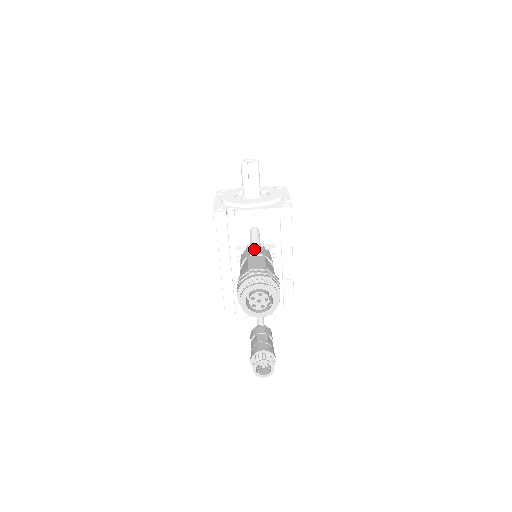
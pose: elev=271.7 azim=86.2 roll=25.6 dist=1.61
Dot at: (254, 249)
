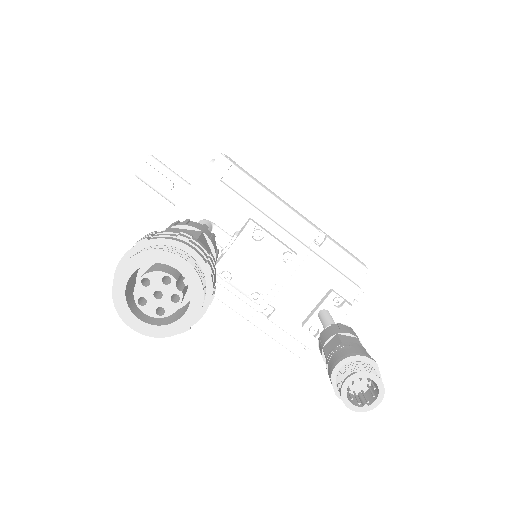
Dot at: occluded
